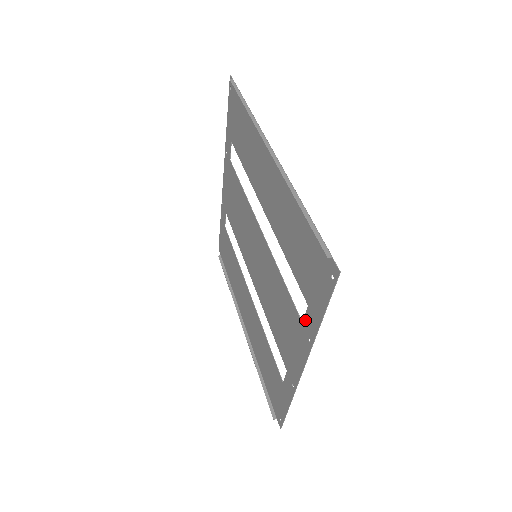
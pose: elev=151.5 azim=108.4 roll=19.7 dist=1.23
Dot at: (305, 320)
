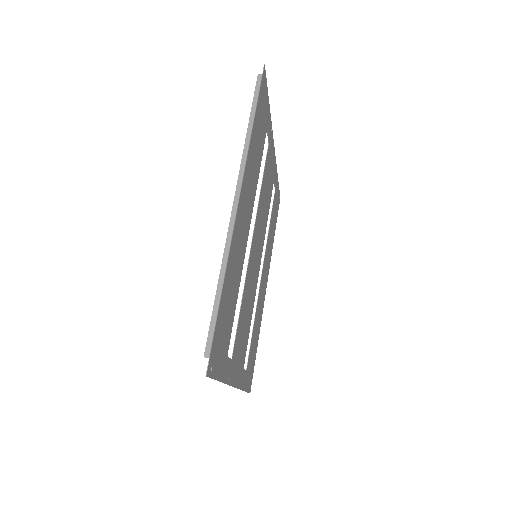
Dot at: (229, 361)
